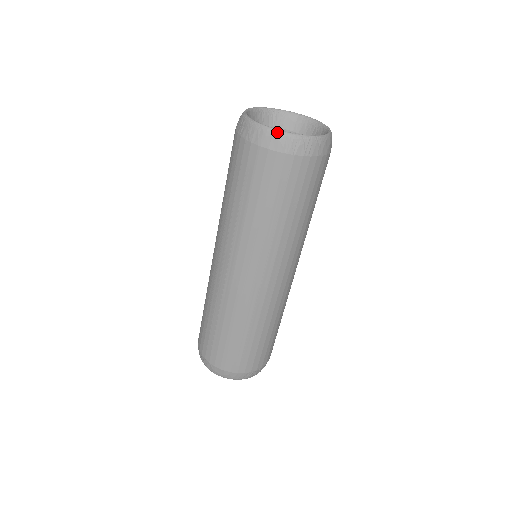
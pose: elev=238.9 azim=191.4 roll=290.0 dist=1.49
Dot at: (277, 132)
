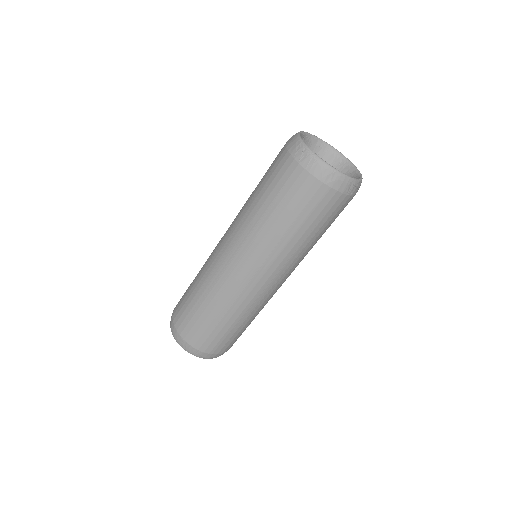
Dot at: (347, 178)
